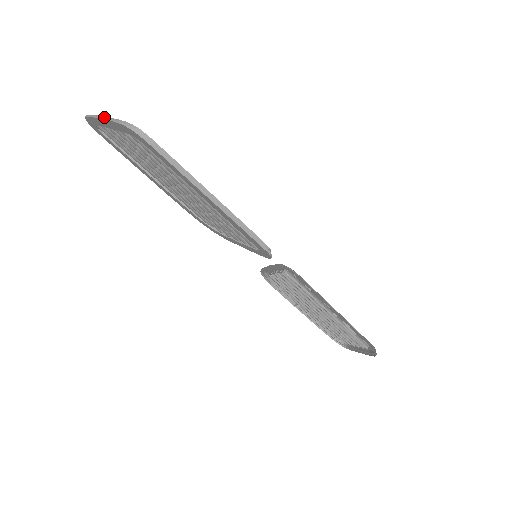
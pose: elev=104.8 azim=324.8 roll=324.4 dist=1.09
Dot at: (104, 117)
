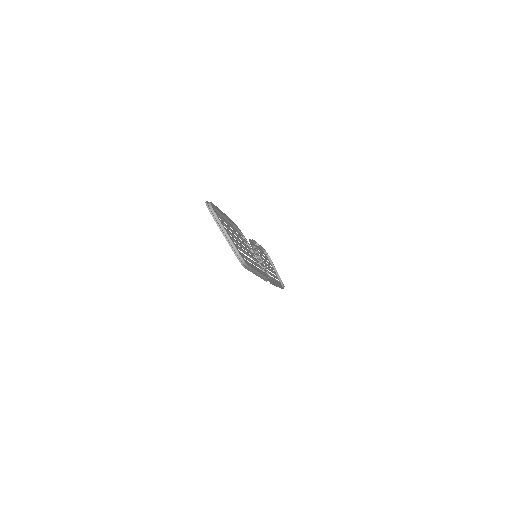
Dot at: (224, 229)
